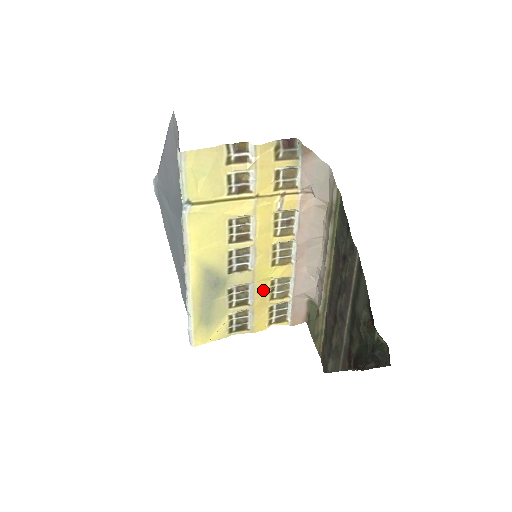
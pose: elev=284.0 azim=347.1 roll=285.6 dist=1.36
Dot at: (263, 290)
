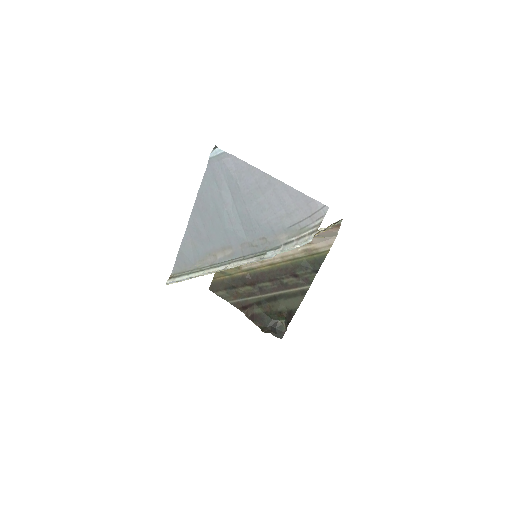
Dot at: occluded
